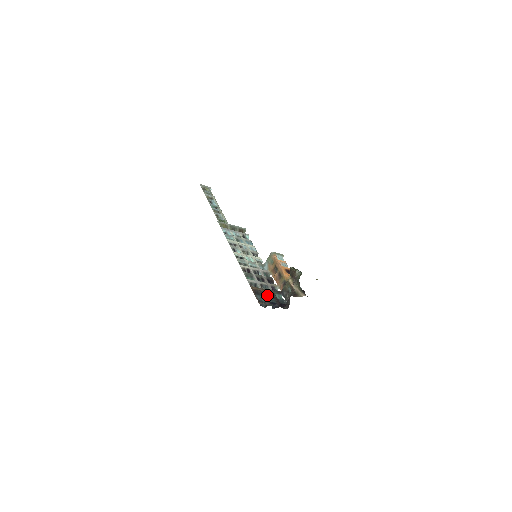
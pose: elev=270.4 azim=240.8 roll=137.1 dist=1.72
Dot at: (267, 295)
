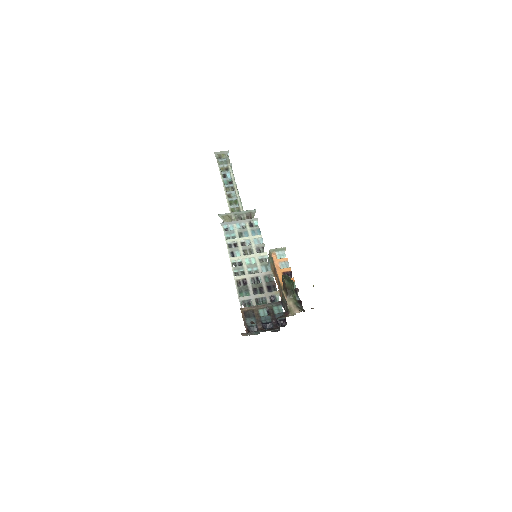
Dot at: (261, 313)
